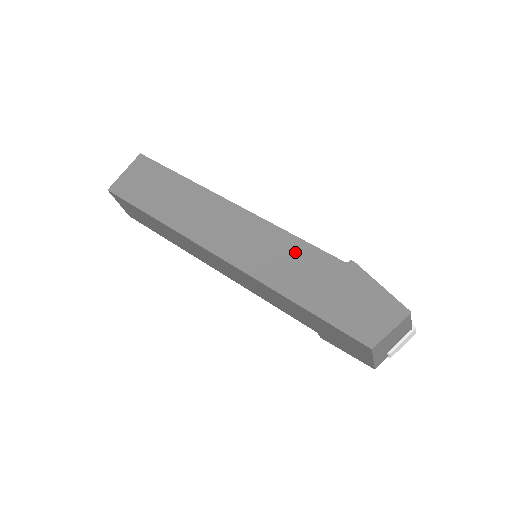
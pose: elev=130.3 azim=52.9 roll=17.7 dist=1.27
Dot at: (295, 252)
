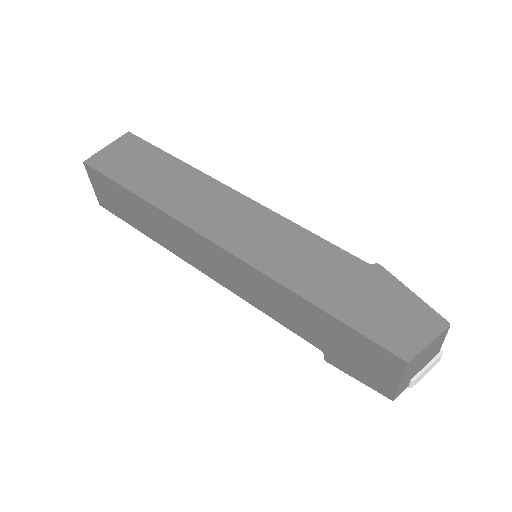
Dot at: (310, 248)
